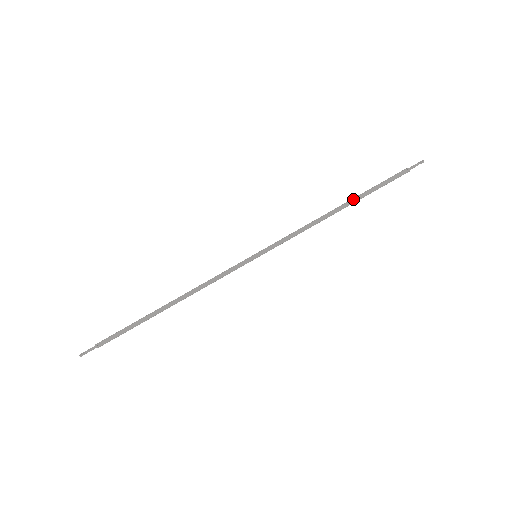
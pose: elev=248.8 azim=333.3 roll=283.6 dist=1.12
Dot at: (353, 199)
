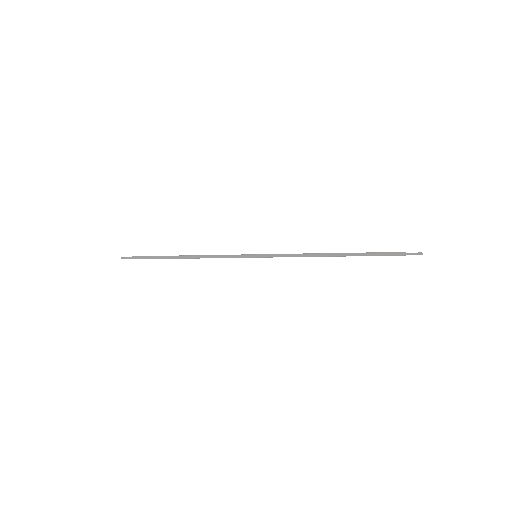
Dot at: (347, 253)
